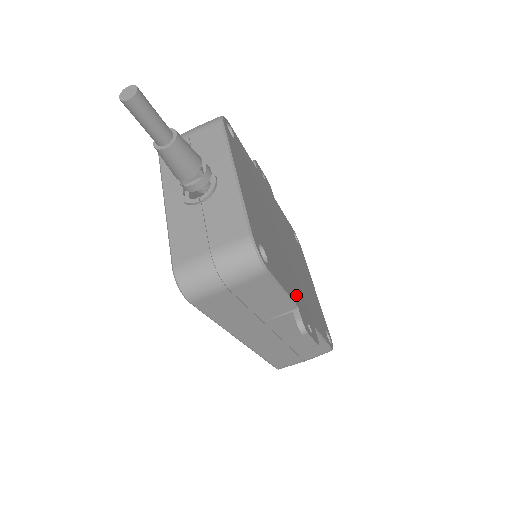
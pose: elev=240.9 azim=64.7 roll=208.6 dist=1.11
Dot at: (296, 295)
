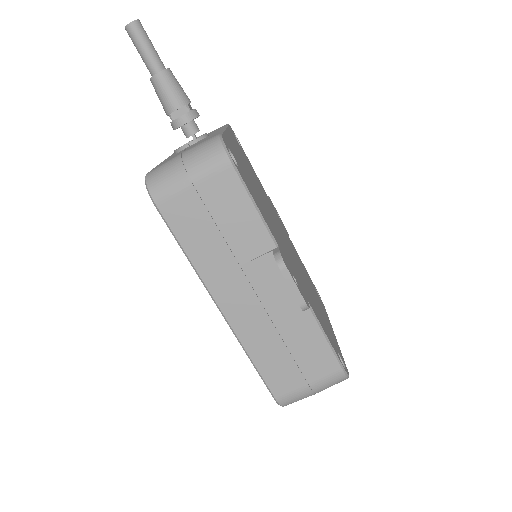
Dot at: (282, 249)
